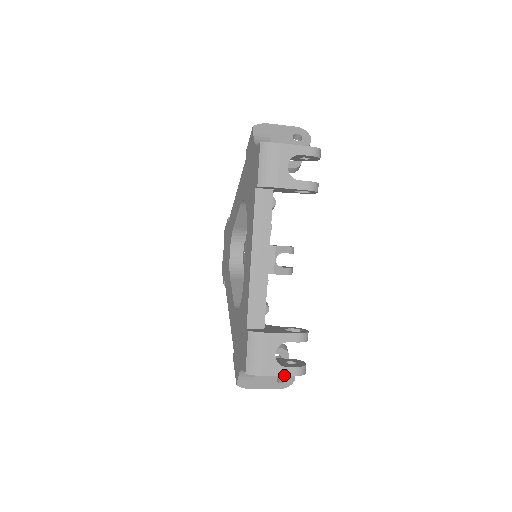
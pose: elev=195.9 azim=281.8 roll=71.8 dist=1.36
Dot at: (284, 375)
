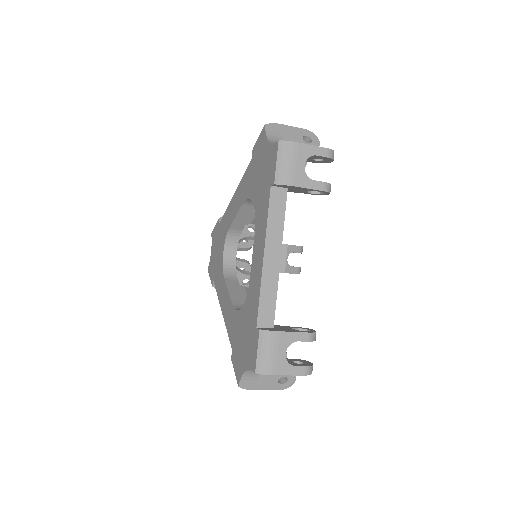
Dot at: (293, 374)
